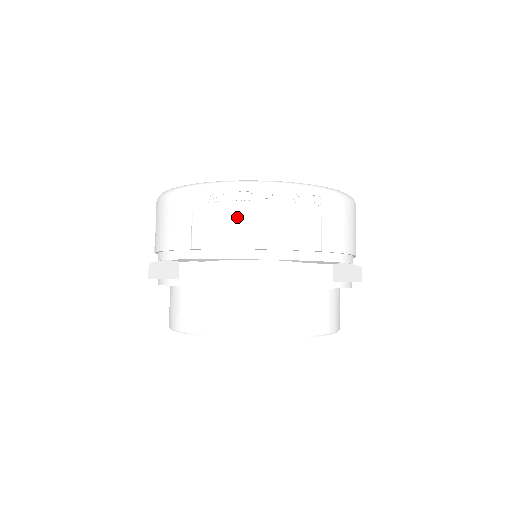
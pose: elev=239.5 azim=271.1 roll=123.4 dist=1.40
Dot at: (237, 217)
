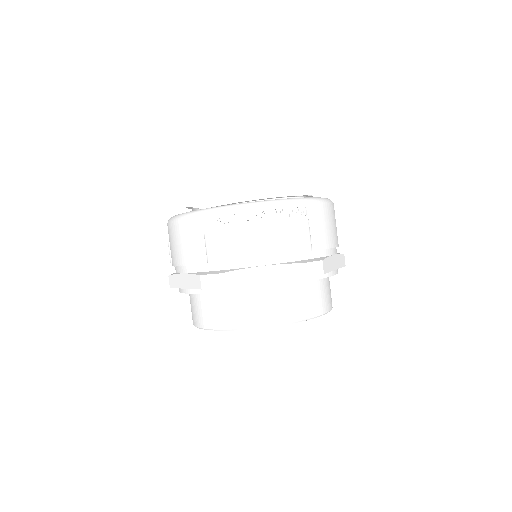
Dot at: (242, 234)
